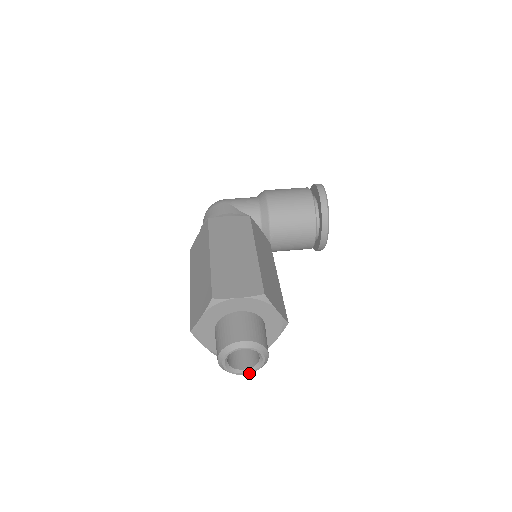
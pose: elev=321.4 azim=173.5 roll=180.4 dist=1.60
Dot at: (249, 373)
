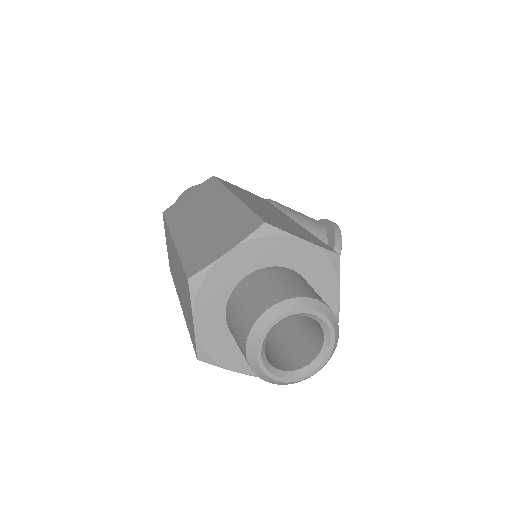
Dot at: (287, 380)
